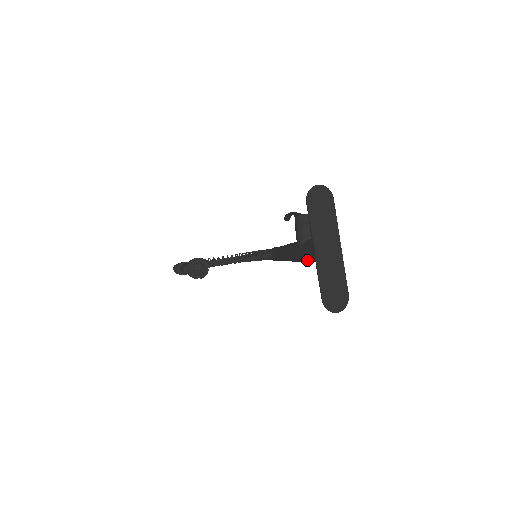
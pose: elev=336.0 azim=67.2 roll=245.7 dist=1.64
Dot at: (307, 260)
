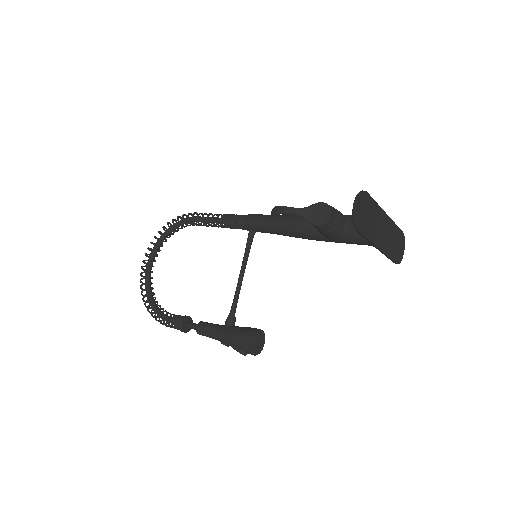
Dot at: occluded
